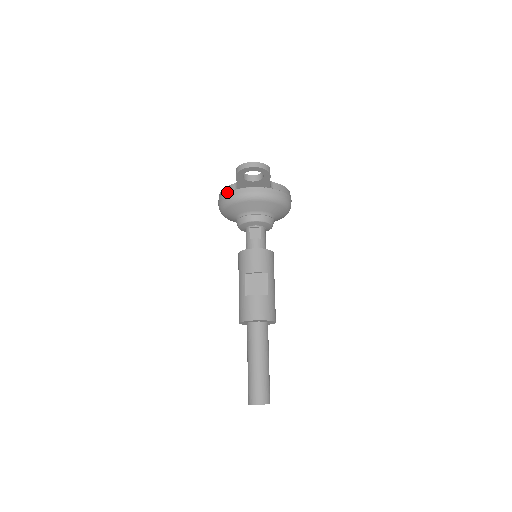
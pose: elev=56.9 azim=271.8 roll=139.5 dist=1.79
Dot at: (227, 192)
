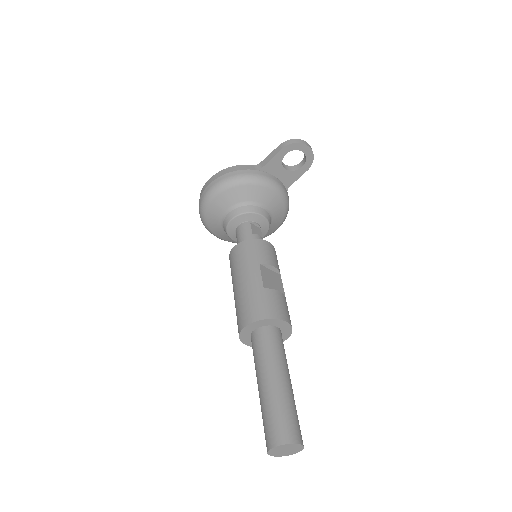
Dot at: (243, 169)
